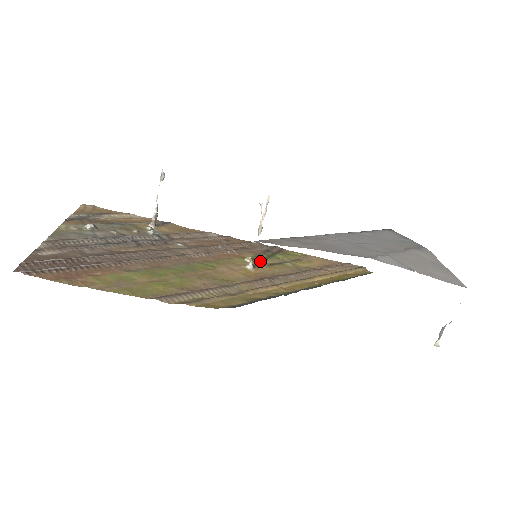
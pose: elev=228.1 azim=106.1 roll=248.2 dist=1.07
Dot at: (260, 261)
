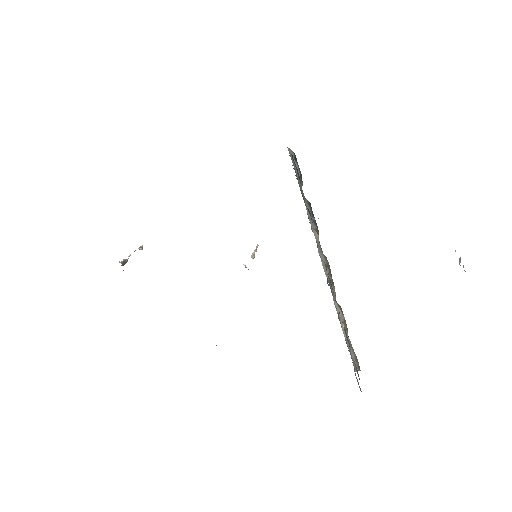
Dot at: occluded
